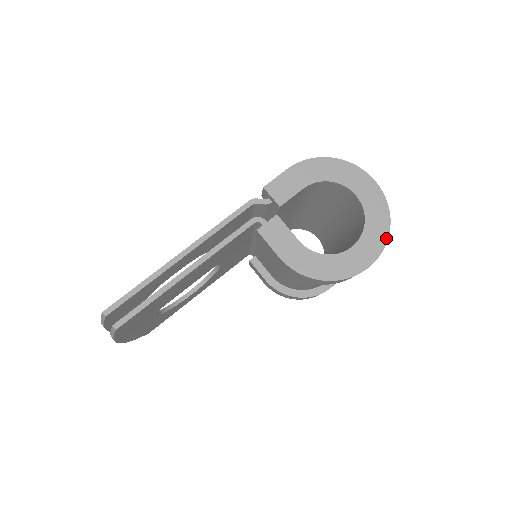
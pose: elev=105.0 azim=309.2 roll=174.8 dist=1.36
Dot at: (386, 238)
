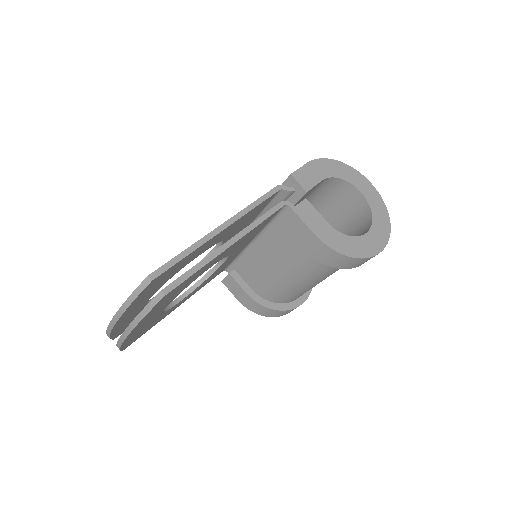
Dot at: (389, 228)
